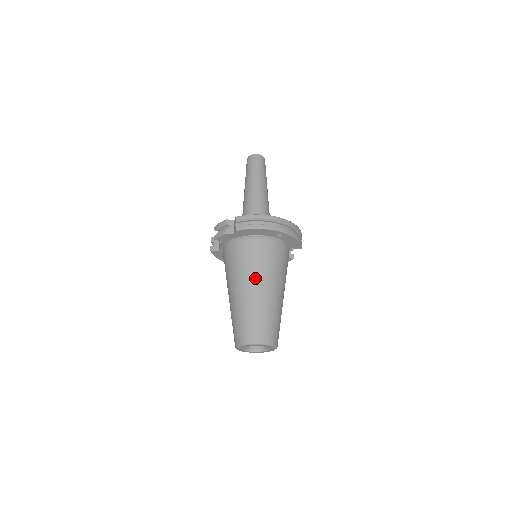
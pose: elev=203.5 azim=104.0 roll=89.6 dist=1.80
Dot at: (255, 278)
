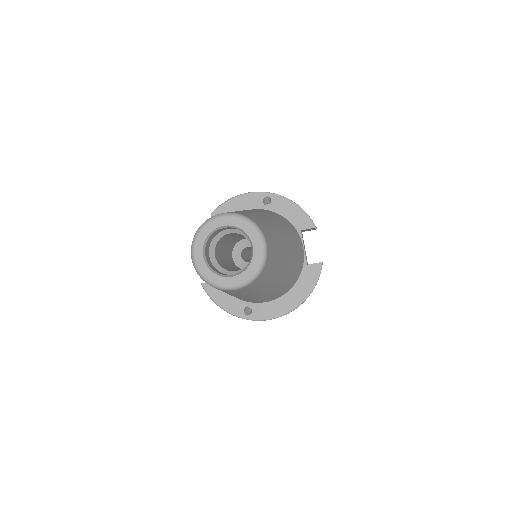
Dot at: occluded
